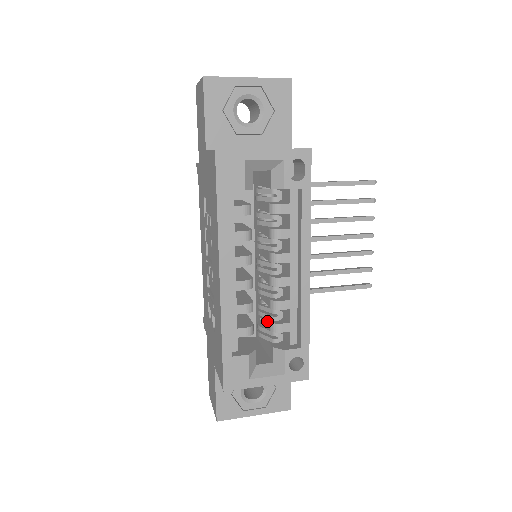
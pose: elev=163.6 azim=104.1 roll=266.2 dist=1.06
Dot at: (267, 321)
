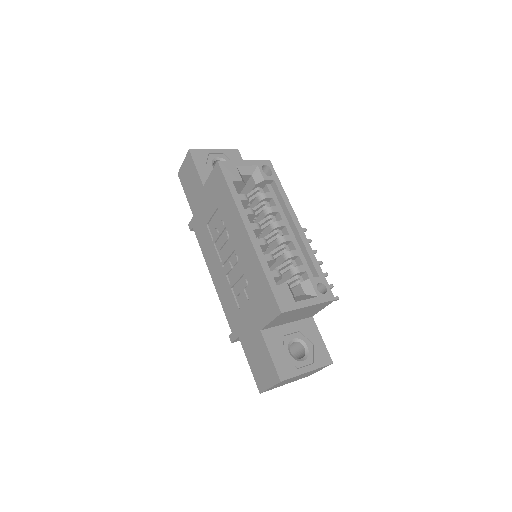
Dot at: (286, 275)
